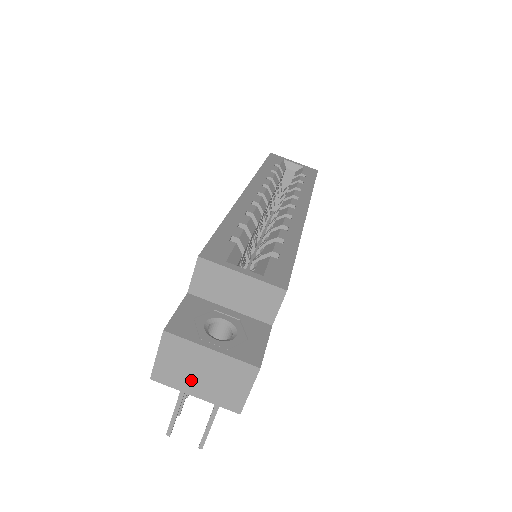
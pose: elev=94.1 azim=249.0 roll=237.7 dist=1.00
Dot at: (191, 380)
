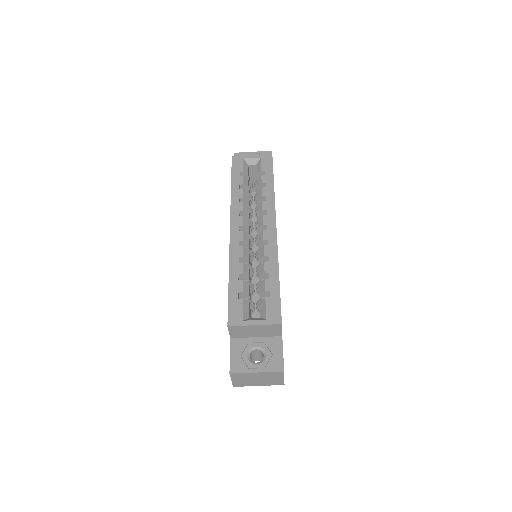
Dot at: (253, 382)
